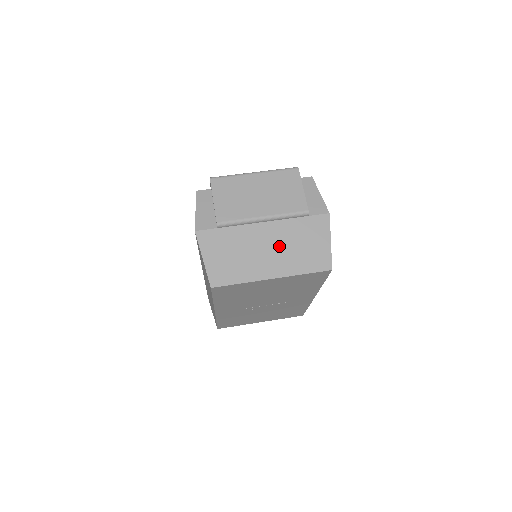
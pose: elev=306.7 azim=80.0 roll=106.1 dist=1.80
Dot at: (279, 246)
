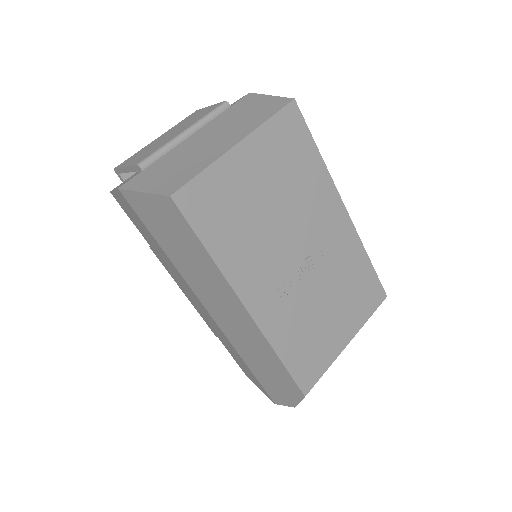
Dot at: (221, 131)
